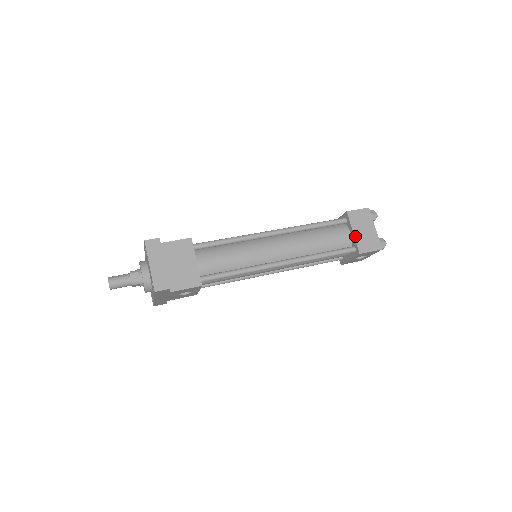
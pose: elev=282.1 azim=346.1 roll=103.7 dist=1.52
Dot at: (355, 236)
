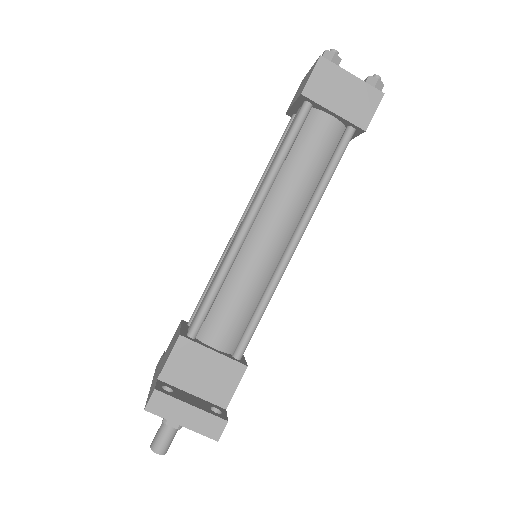
Dot at: (340, 115)
